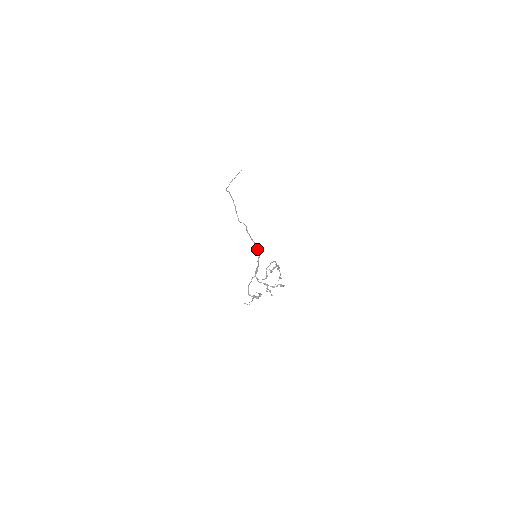
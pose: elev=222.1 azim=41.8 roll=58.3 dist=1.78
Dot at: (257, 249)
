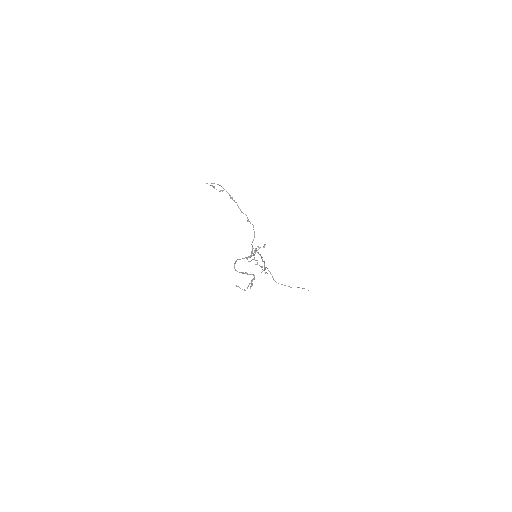
Dot at: occluded
